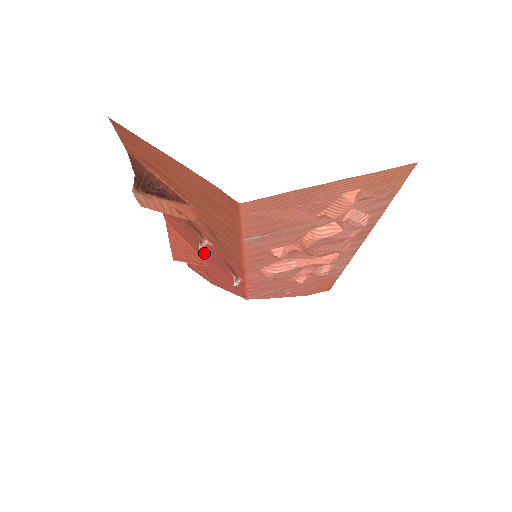
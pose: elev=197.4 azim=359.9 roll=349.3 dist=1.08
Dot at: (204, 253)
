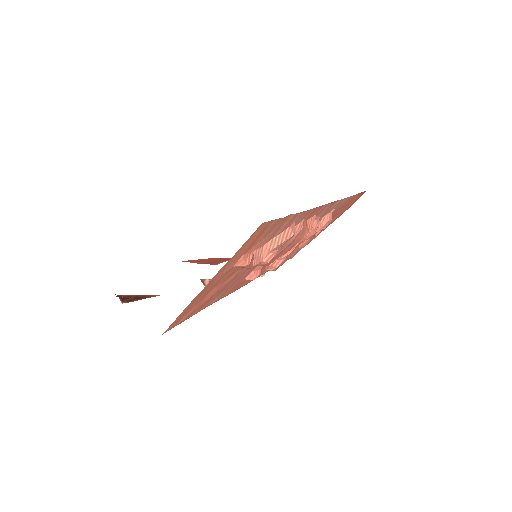
Dot at: occluded
